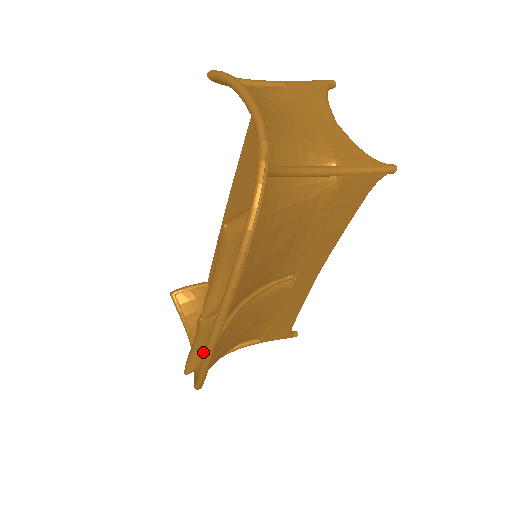
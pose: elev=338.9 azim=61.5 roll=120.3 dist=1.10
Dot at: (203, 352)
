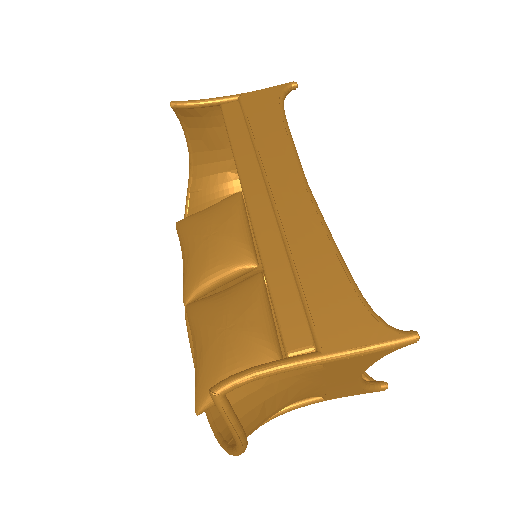
Dot at: occluded
